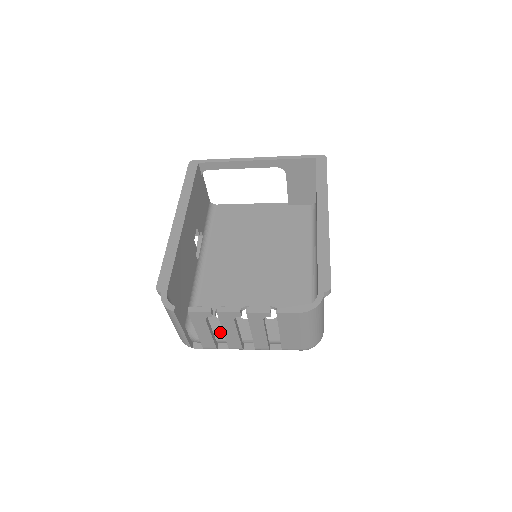
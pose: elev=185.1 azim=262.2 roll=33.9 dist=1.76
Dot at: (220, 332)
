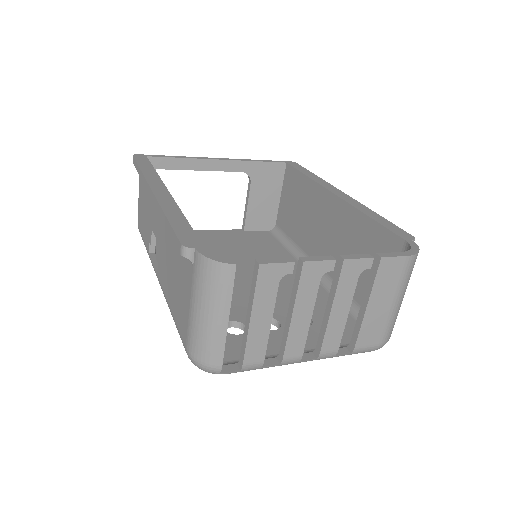
Dot at: occluded
